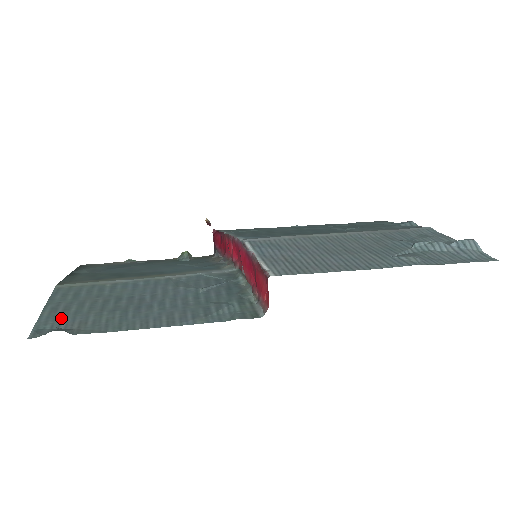
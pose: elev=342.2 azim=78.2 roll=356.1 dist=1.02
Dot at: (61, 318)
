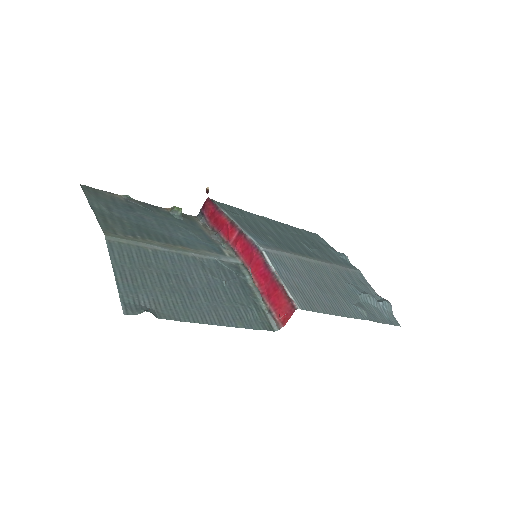
Dot at: (136, 291)
